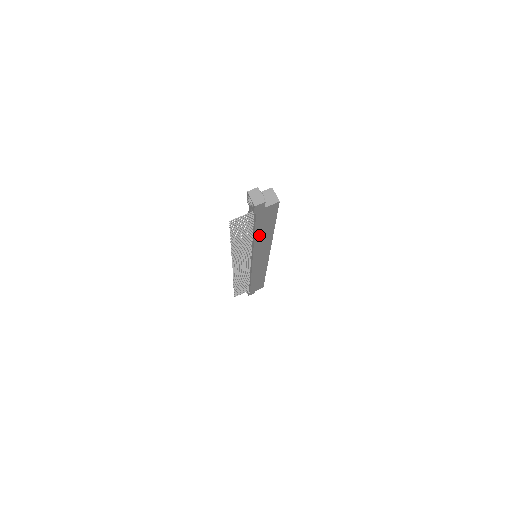
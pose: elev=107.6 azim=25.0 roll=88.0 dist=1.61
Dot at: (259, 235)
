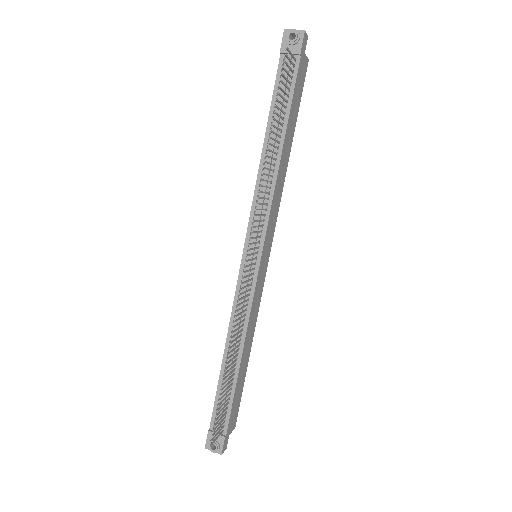
Dot at: (285, 143)
